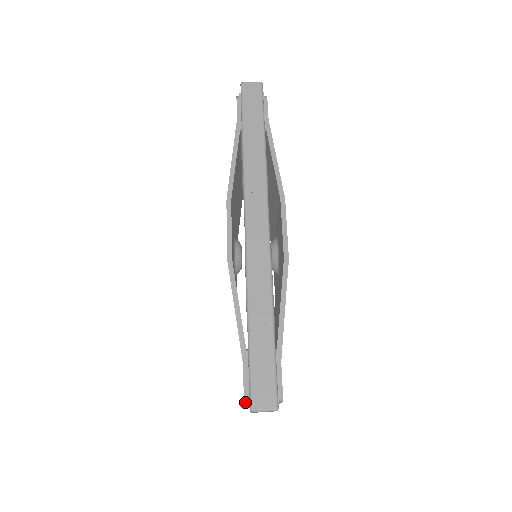
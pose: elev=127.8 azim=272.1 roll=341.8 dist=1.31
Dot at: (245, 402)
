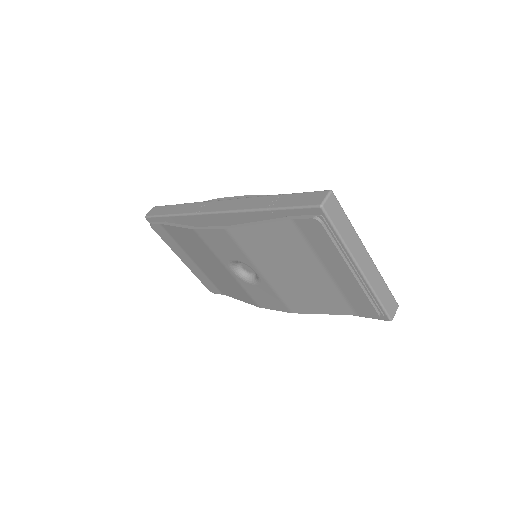
Dot at: (319, 220)
